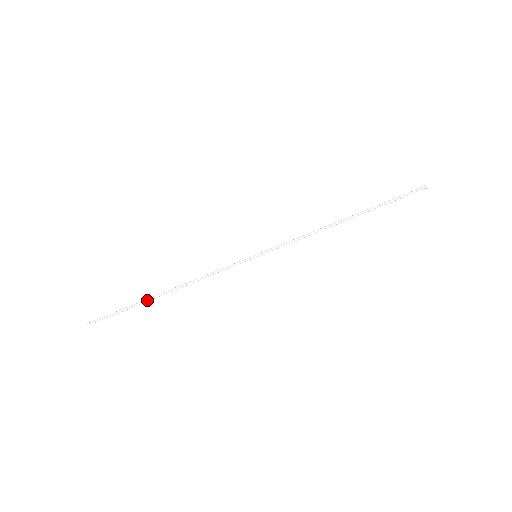
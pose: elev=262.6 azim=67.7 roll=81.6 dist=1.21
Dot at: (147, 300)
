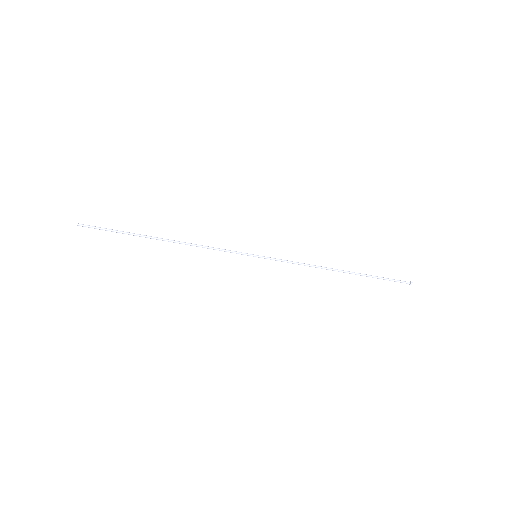
Dot at: (144, 236)
